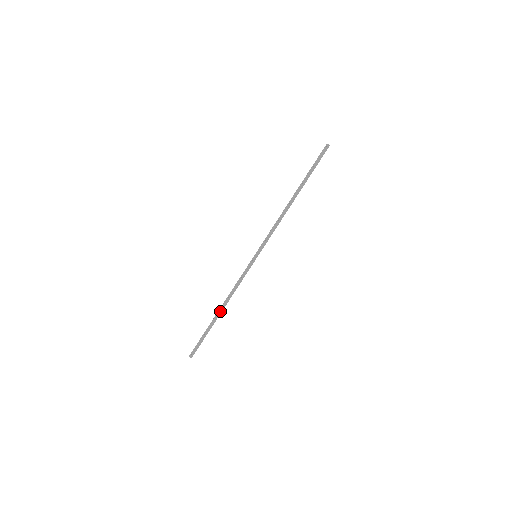
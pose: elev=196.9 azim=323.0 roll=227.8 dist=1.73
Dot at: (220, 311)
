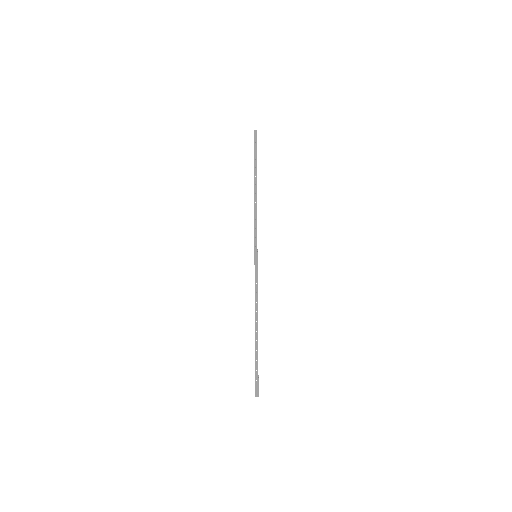
Dot at: (255, 329)
